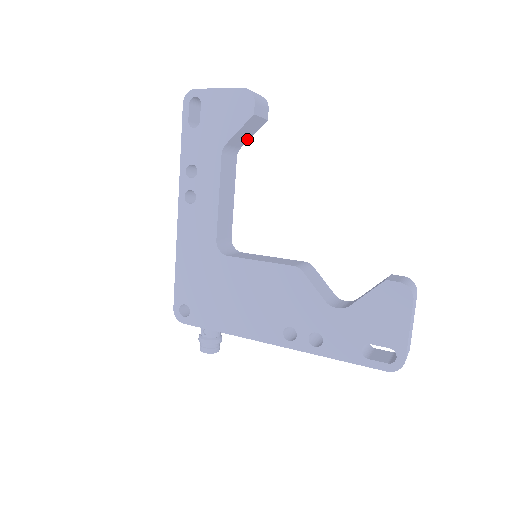
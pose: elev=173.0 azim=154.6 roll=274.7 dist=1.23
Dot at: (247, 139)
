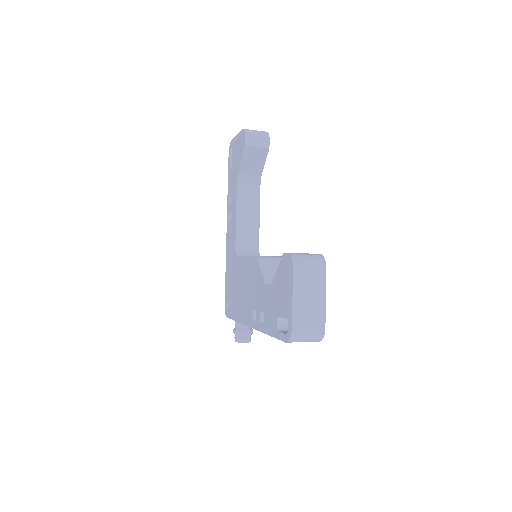
Dot at: (261, 167)
